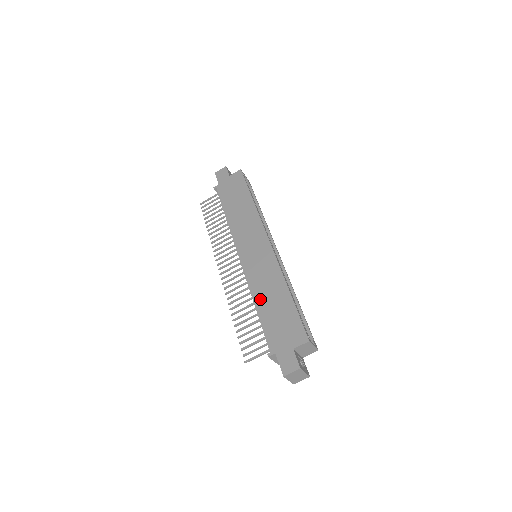
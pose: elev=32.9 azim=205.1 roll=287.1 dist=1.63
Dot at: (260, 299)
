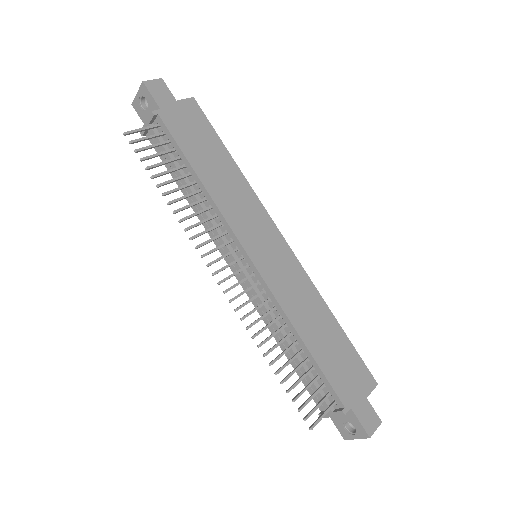
Dot at: (305, 329)
